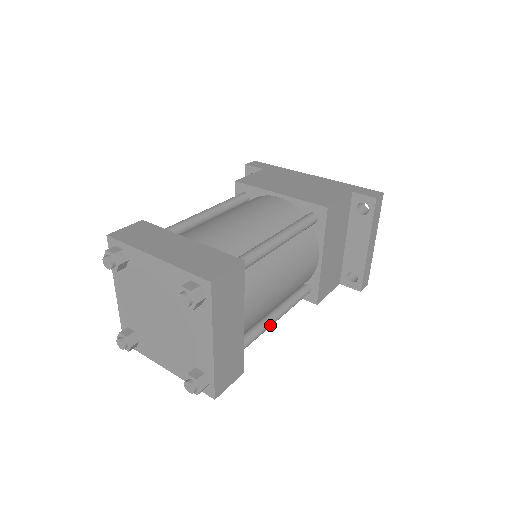
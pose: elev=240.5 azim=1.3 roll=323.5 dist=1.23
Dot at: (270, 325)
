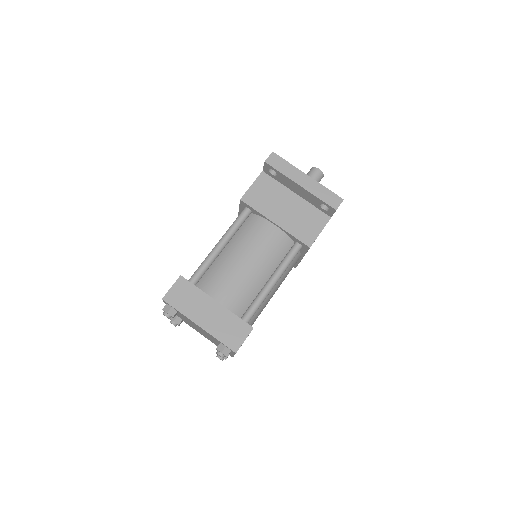
Dot at: (268, 288)
